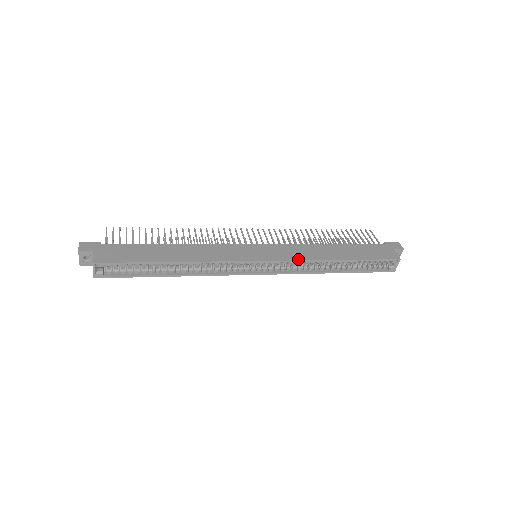
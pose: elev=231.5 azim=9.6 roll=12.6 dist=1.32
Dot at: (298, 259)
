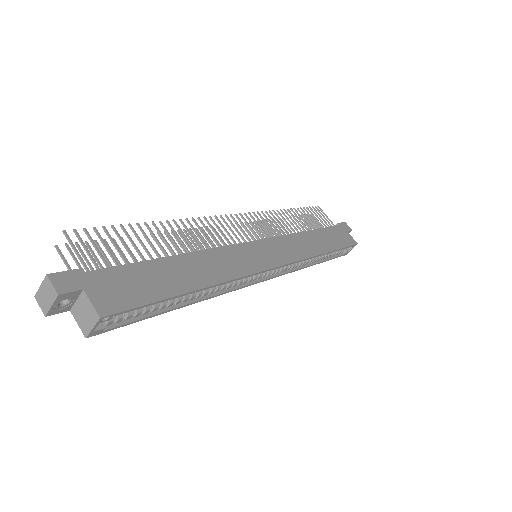
Dot at: (301, 258)
